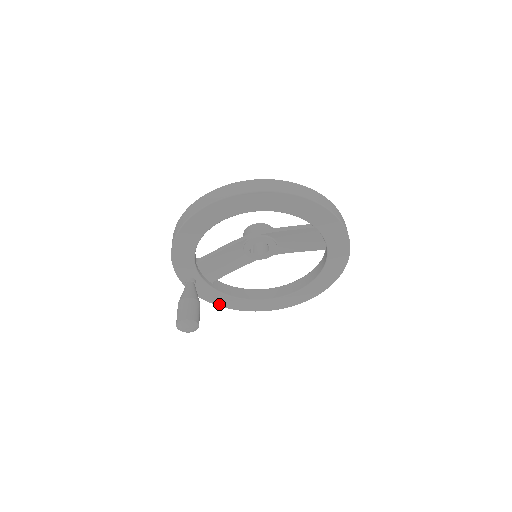
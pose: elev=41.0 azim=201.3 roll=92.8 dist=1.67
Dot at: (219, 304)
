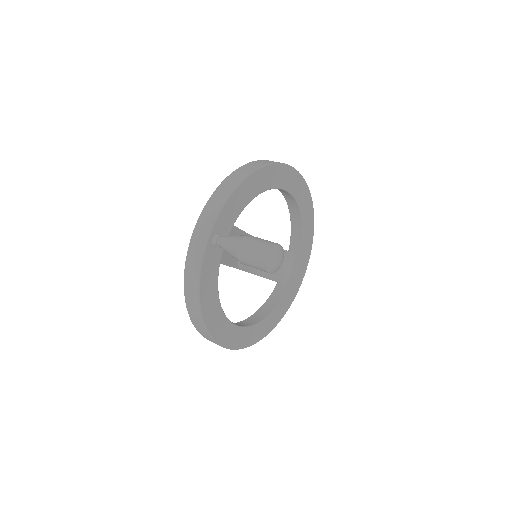
Dot at: (202, 301)
